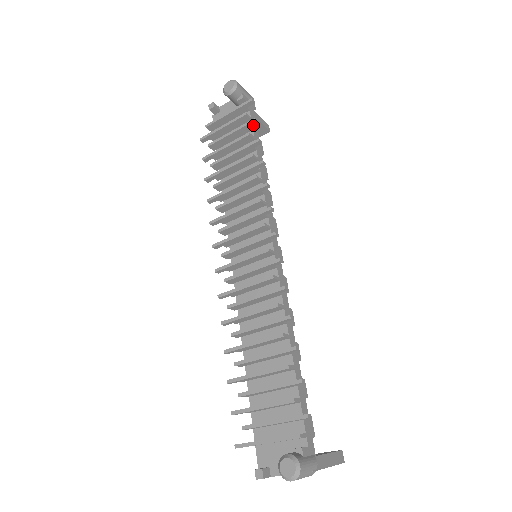
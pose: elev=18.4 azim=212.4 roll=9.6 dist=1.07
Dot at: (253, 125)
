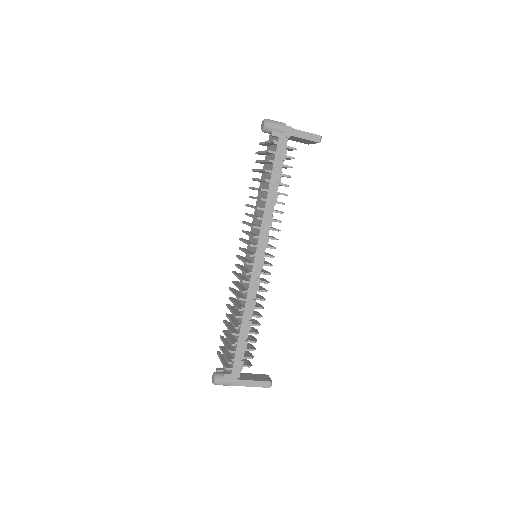
Dot at: (271, 162)
